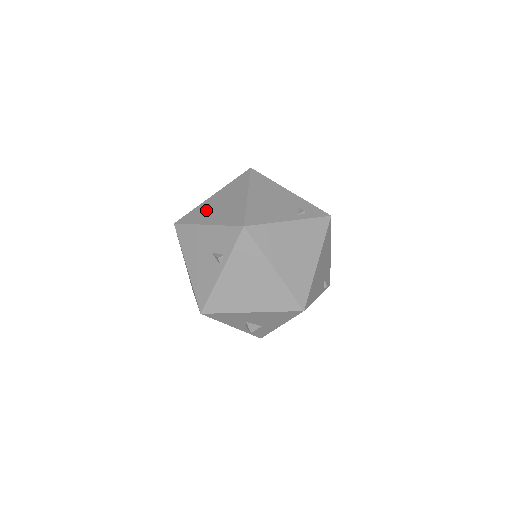
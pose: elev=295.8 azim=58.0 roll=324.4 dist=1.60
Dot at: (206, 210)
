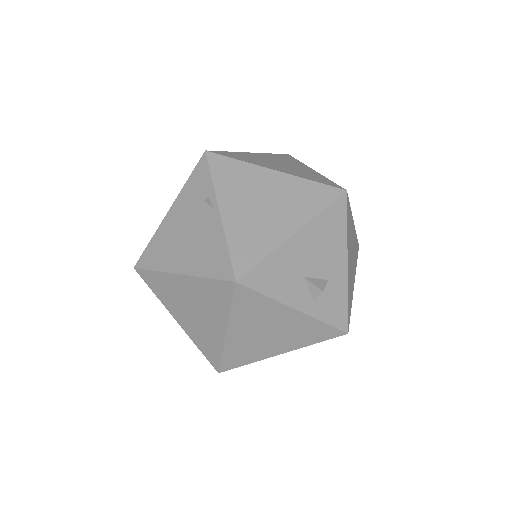
Dot at: occluded
